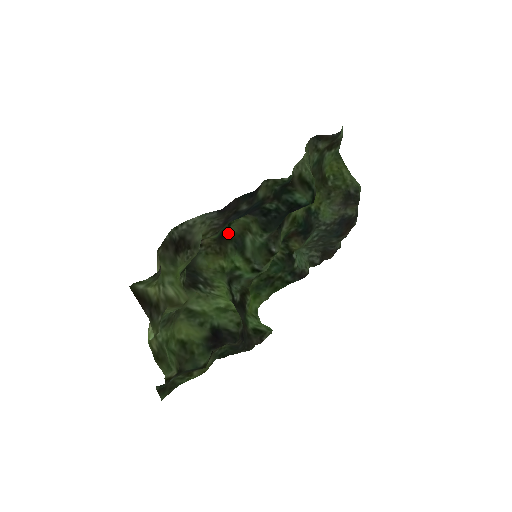
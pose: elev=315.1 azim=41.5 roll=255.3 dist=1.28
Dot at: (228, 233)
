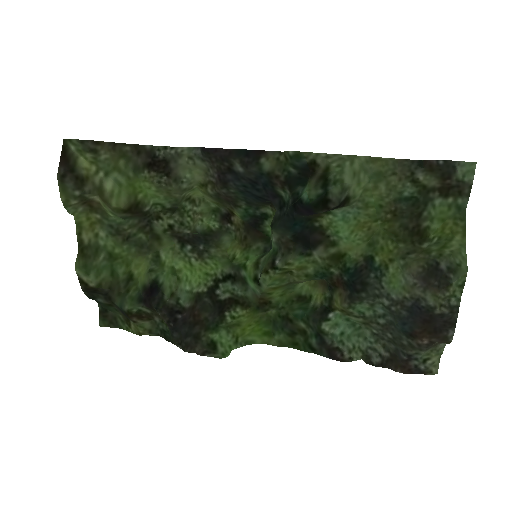
Dot at: (267, 230)
